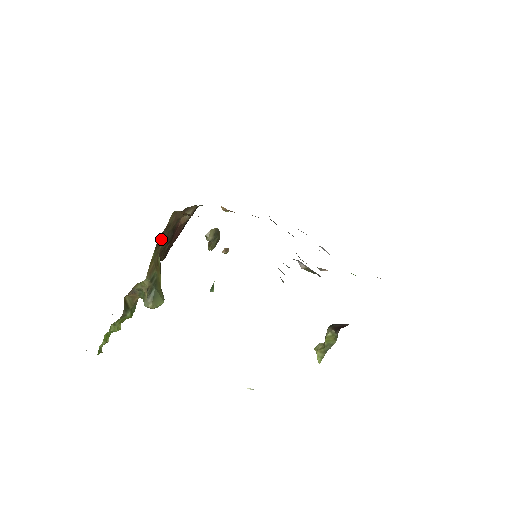
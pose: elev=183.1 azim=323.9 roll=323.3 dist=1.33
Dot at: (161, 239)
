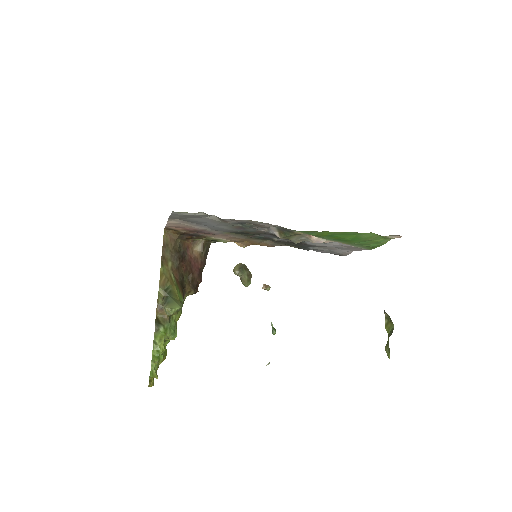
Dot at: (166, 258)
